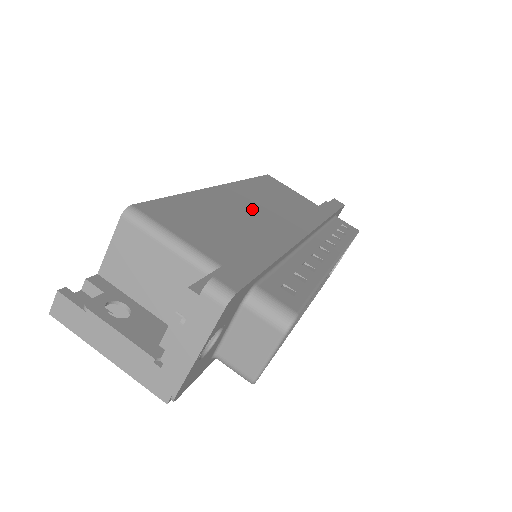
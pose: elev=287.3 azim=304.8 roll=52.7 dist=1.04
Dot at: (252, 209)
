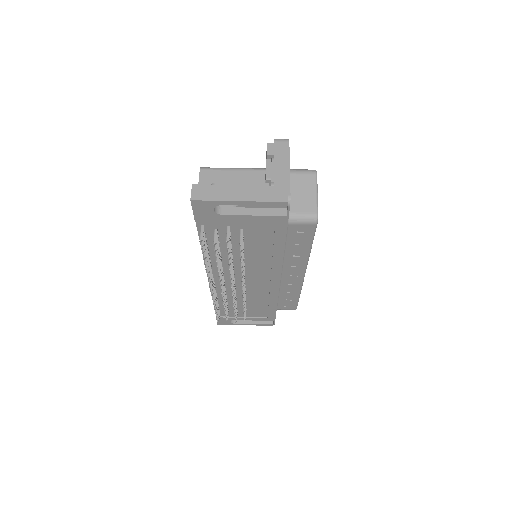
Dot at: occluded
